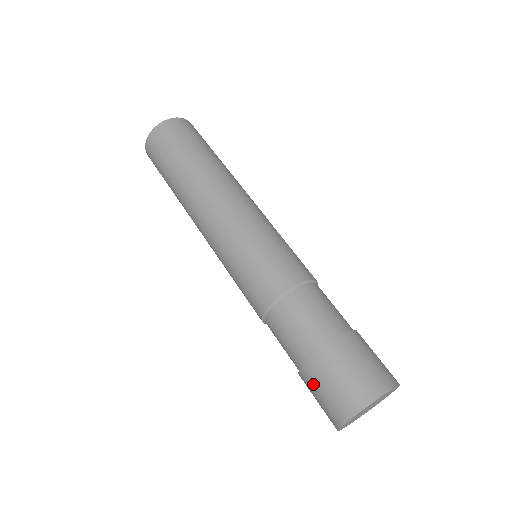
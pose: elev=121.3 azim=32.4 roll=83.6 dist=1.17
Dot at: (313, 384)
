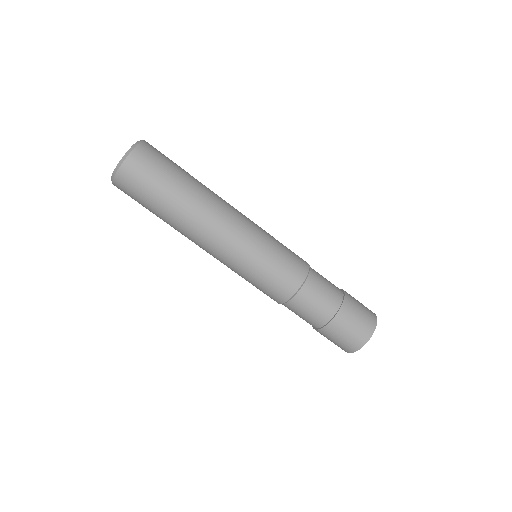
Dot at: occluded
